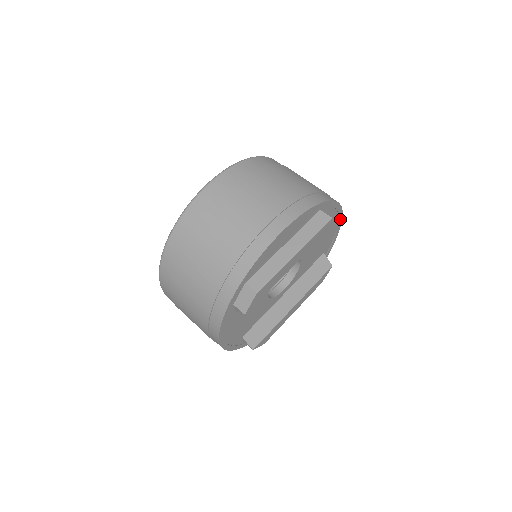
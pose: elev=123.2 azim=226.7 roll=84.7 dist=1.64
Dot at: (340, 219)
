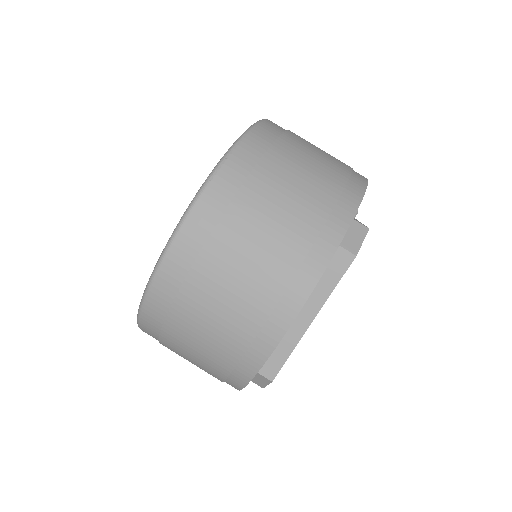
Dot at: occluded
